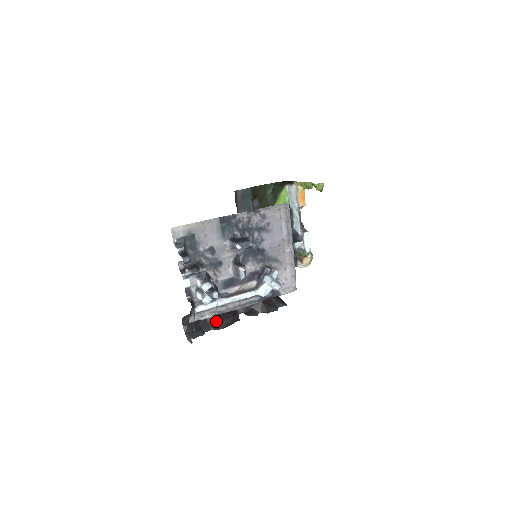
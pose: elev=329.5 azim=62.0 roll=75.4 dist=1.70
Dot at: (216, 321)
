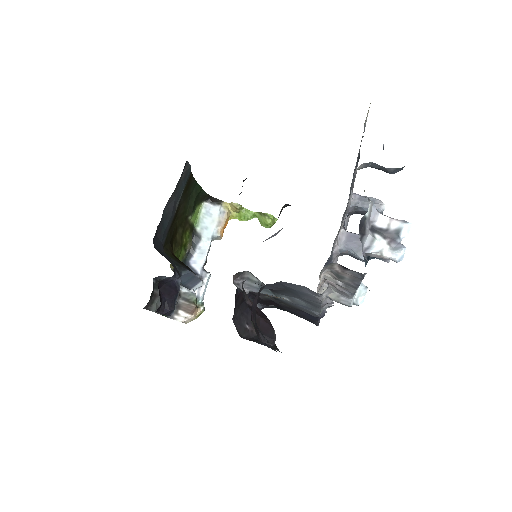
Dot at: (267, 326)
